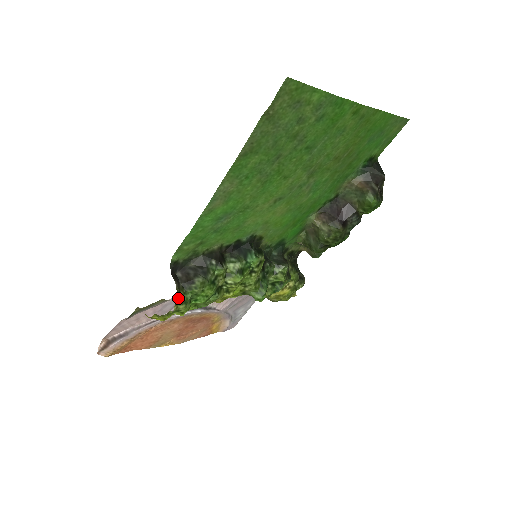
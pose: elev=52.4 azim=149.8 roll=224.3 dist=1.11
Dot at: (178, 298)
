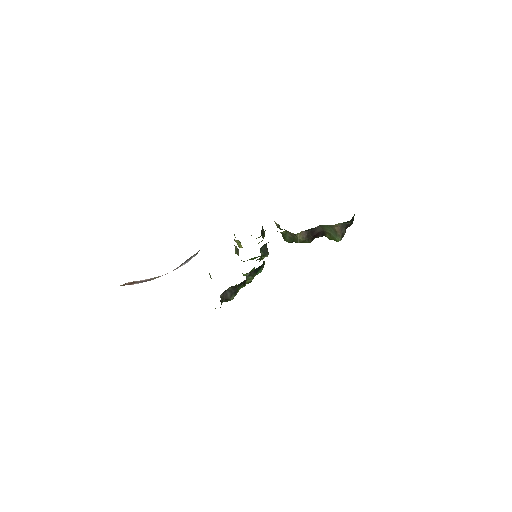
Dot at: occluded
